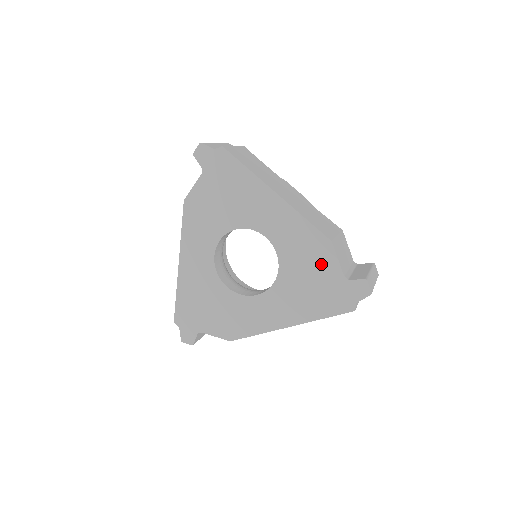
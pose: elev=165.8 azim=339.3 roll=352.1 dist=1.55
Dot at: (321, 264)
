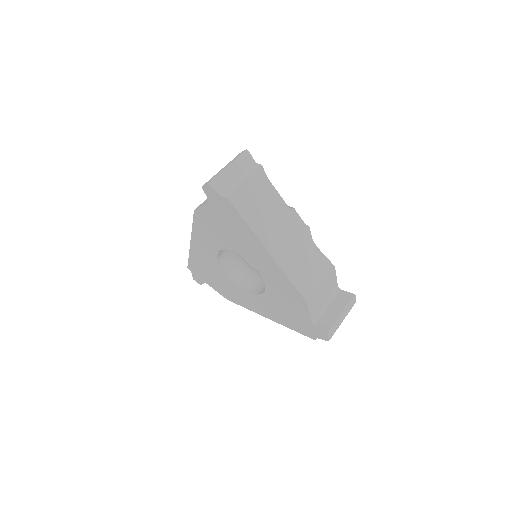
Dot at: (296, 307)
